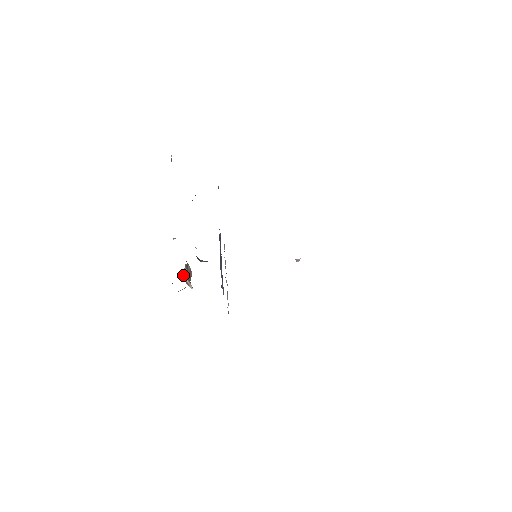
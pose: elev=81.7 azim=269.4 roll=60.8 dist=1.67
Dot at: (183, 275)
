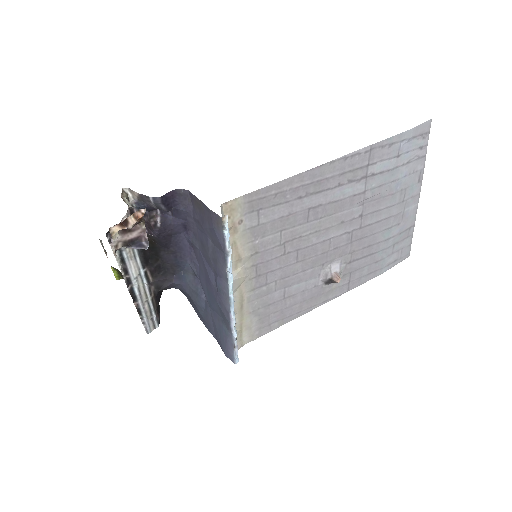
Dot at: occluded
